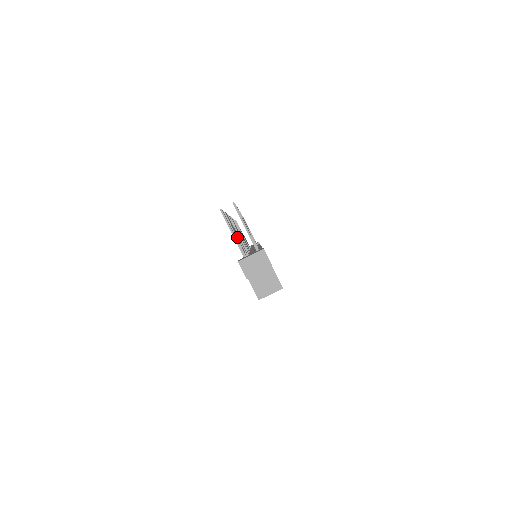
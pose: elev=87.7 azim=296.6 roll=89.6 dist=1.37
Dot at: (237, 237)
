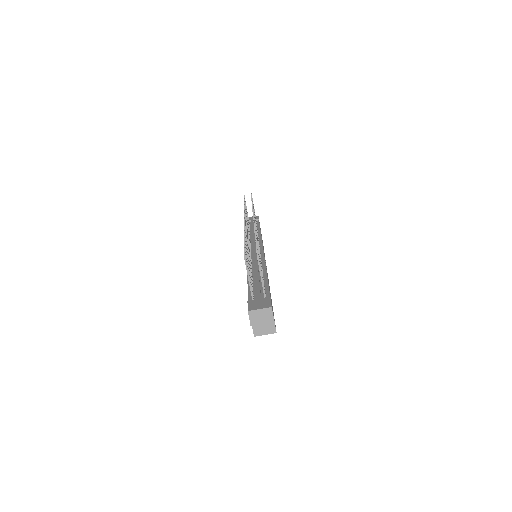
Dot at: (249, 268)
